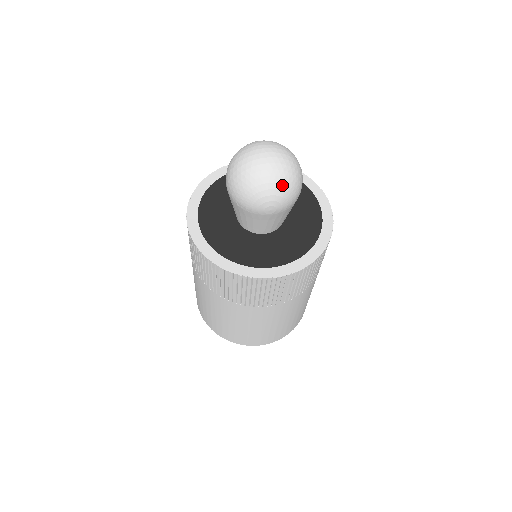
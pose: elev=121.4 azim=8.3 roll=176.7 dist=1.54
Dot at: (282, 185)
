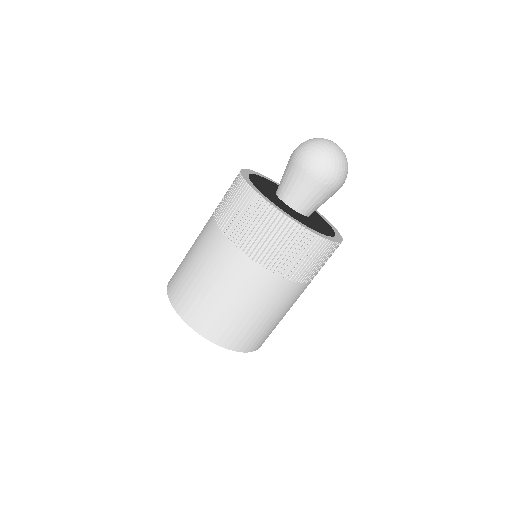
Dot at: (327, 154)
